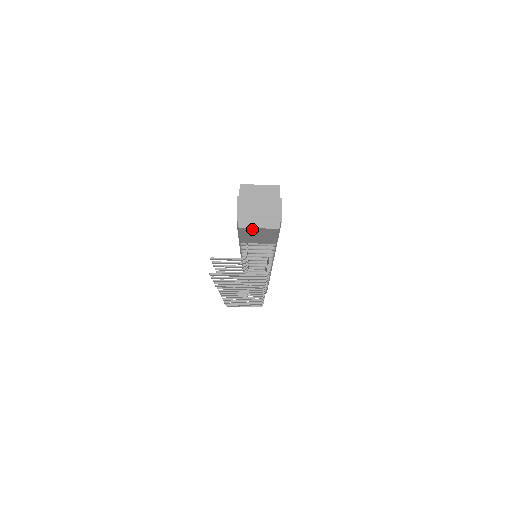
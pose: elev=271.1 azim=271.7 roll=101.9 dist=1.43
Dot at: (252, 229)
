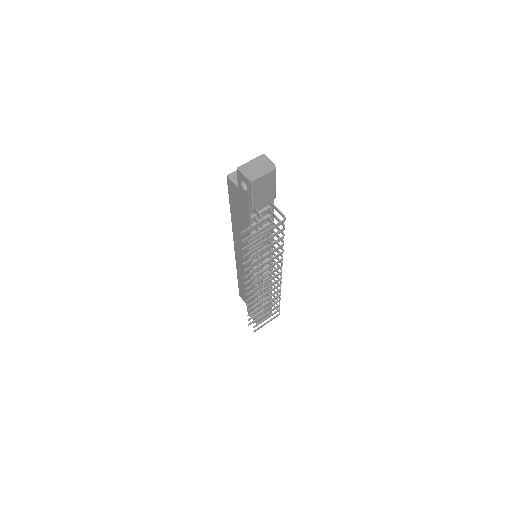
Dot at: (260, 180)
